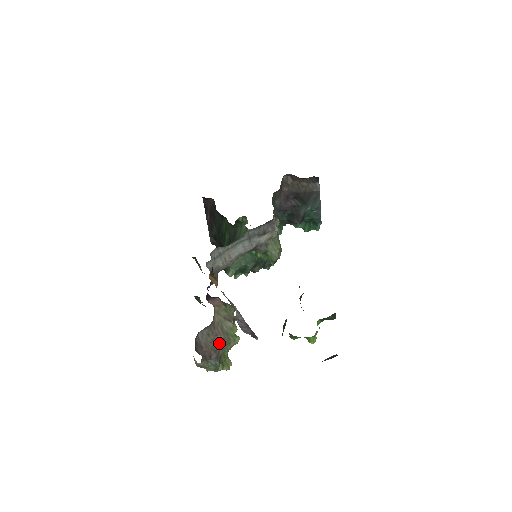
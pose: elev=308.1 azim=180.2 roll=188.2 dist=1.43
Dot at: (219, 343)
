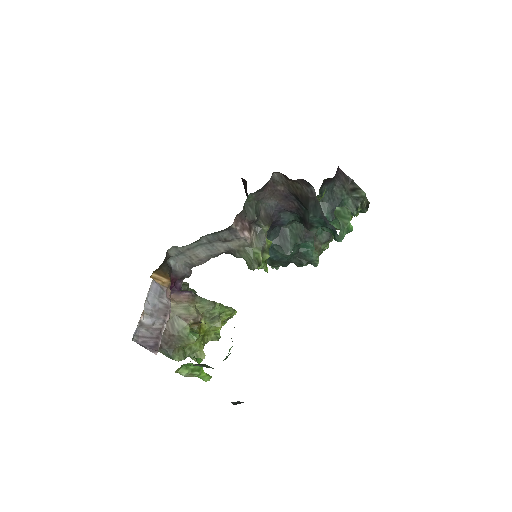
Dot at: (170, 337)
